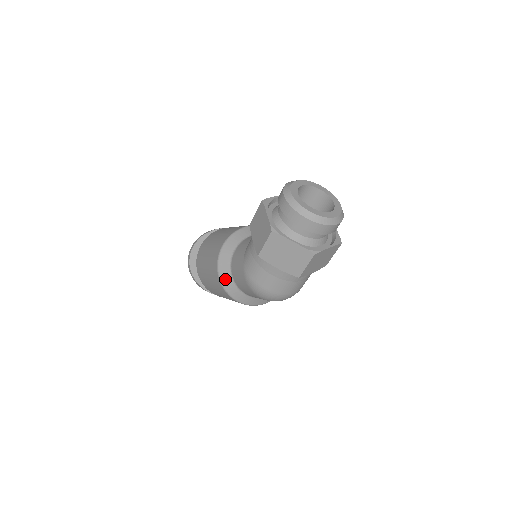
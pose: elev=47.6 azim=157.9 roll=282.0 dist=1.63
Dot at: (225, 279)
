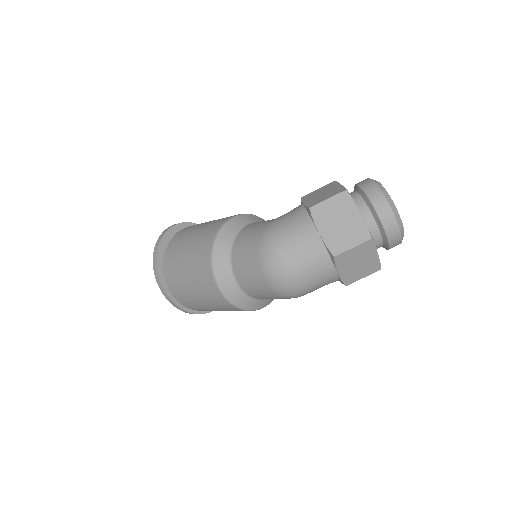
Dot at: (224, 238)
